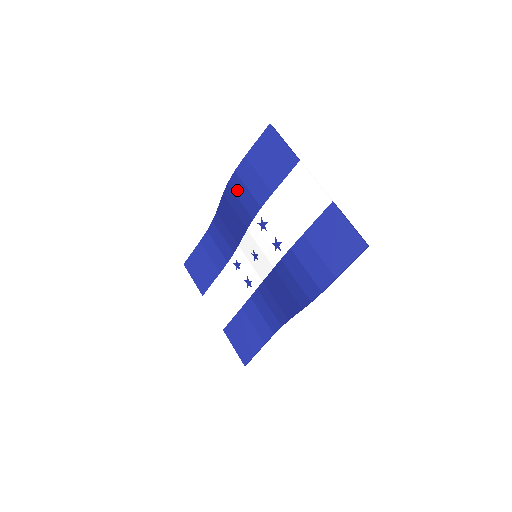
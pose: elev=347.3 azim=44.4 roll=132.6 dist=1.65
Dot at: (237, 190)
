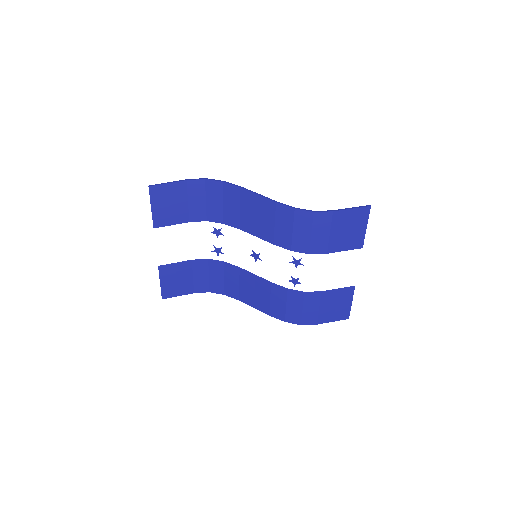
Dot at: (299, 223)
